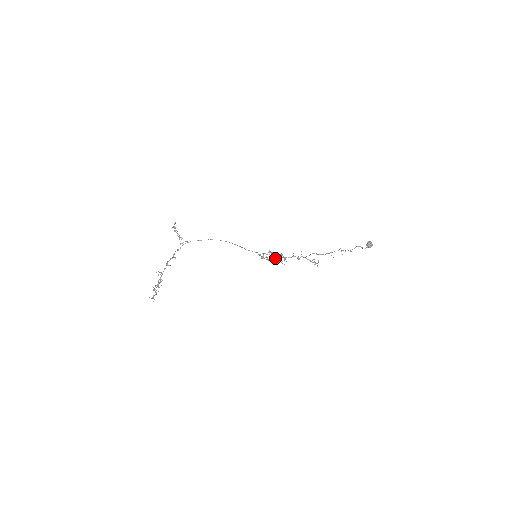
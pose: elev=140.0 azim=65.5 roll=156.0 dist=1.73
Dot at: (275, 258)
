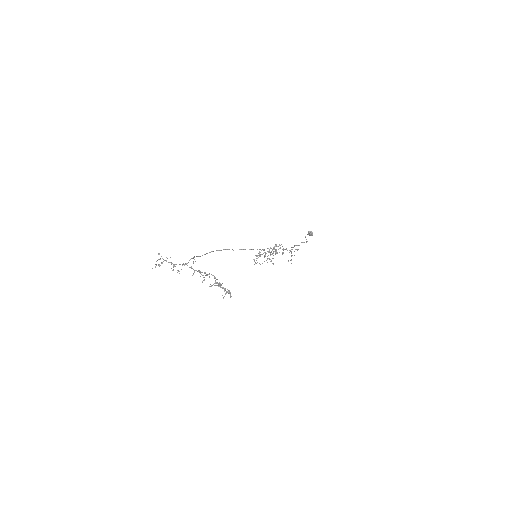
Dot at: occluded
